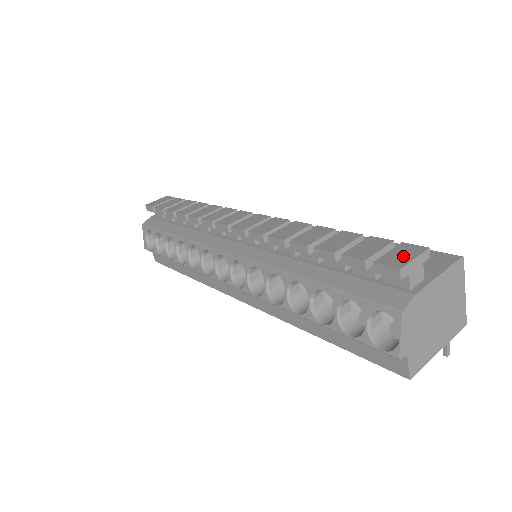
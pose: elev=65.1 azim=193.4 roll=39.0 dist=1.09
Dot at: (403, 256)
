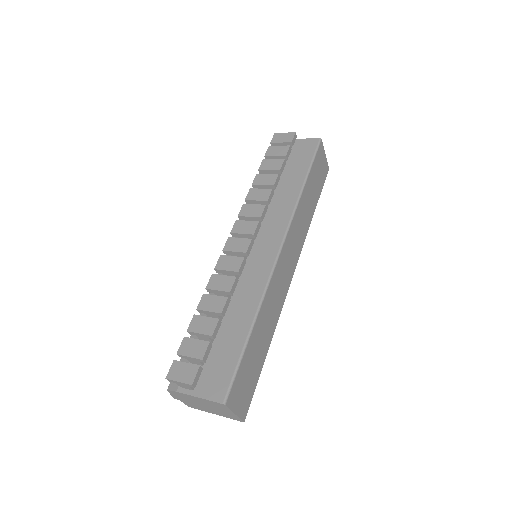
Dot at: (181, 374)
